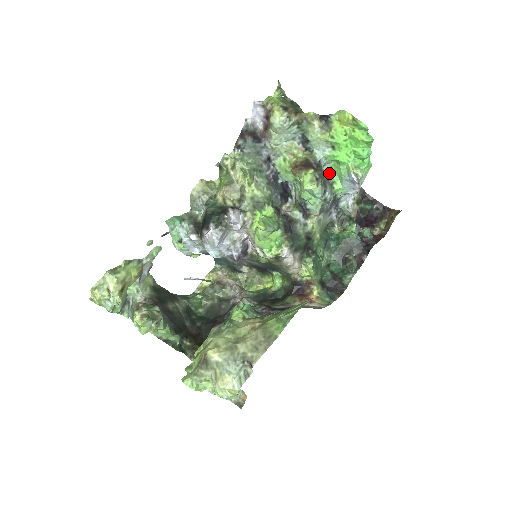
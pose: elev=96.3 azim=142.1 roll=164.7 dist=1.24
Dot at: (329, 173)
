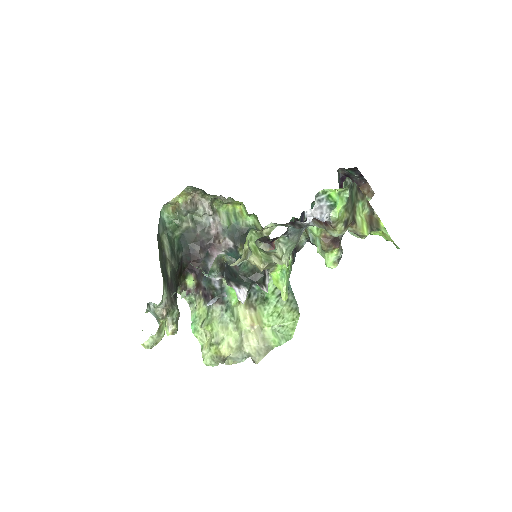
Dot at: occluded
